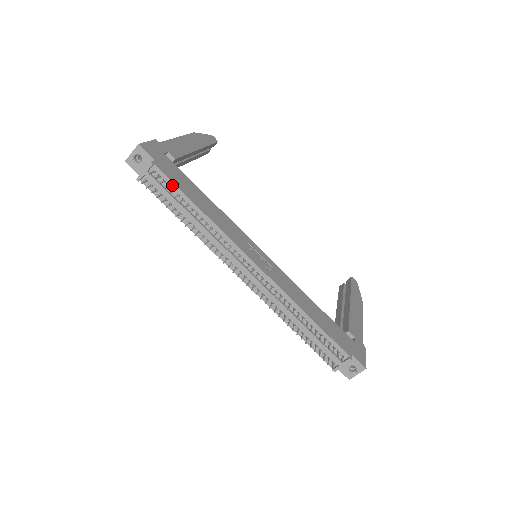
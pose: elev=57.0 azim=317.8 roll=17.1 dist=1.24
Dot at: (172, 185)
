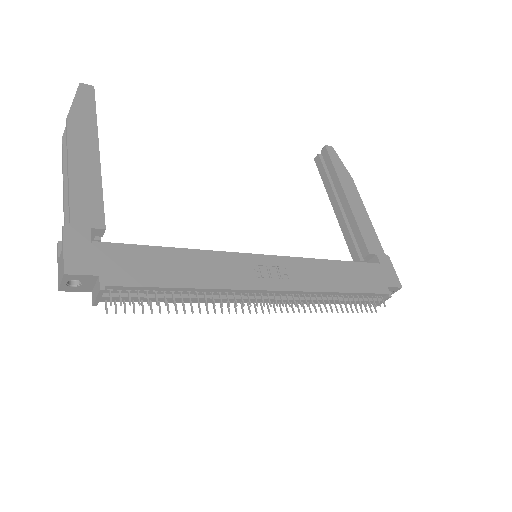
Dot at: (141, 289)
